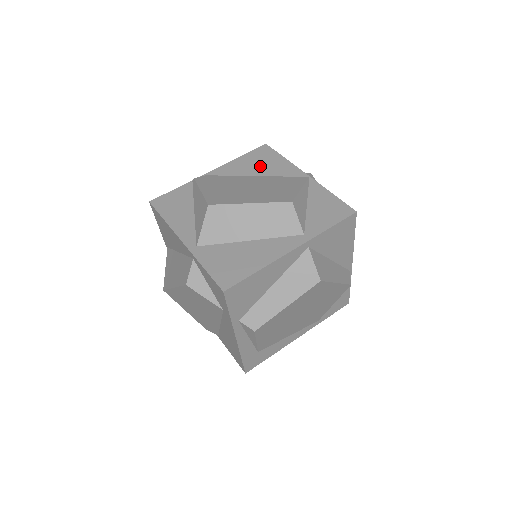
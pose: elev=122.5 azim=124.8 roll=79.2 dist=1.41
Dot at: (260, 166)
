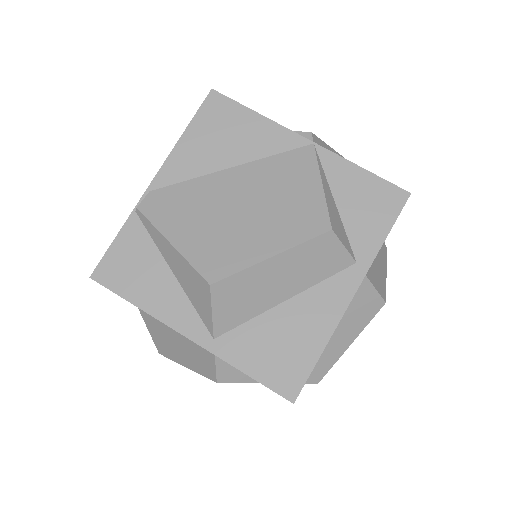
Dot at: (227, 144)
